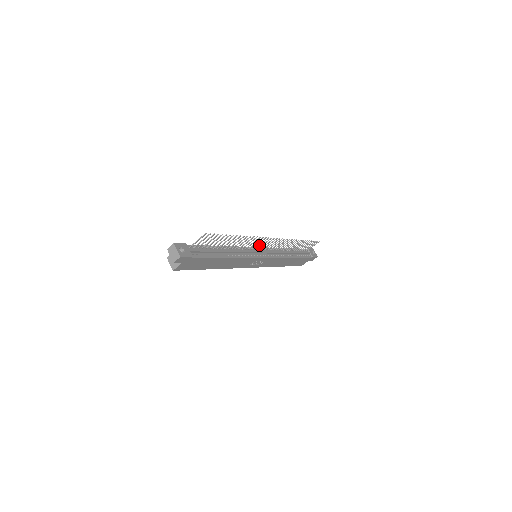
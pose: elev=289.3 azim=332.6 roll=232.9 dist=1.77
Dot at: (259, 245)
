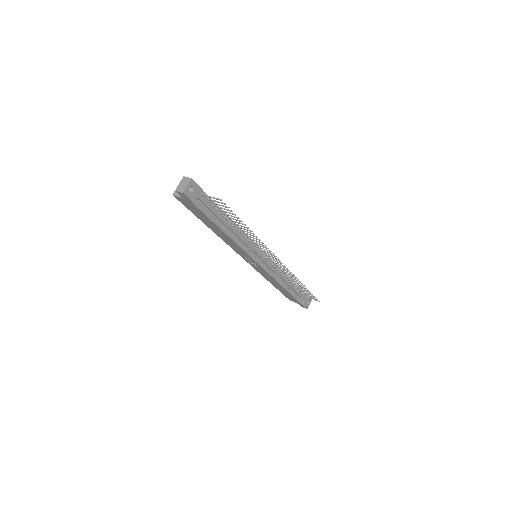
Dot at: (265, 252)
